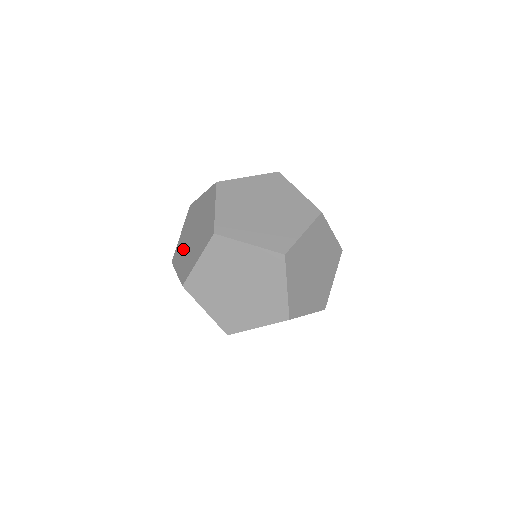
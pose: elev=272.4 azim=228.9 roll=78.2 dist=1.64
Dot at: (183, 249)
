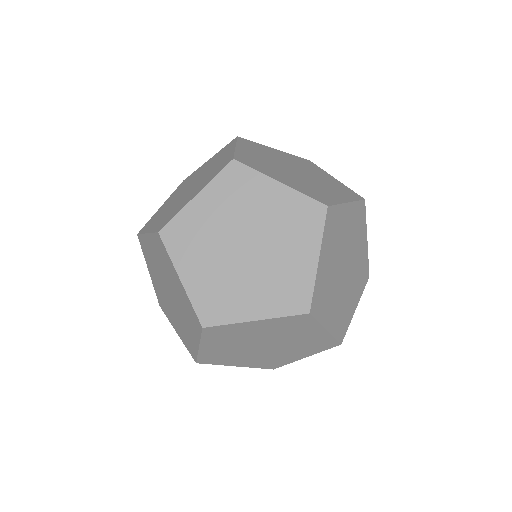
Dot at: (182, 325)
